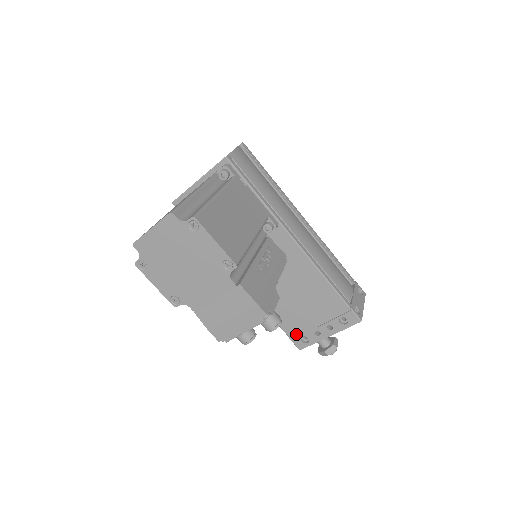
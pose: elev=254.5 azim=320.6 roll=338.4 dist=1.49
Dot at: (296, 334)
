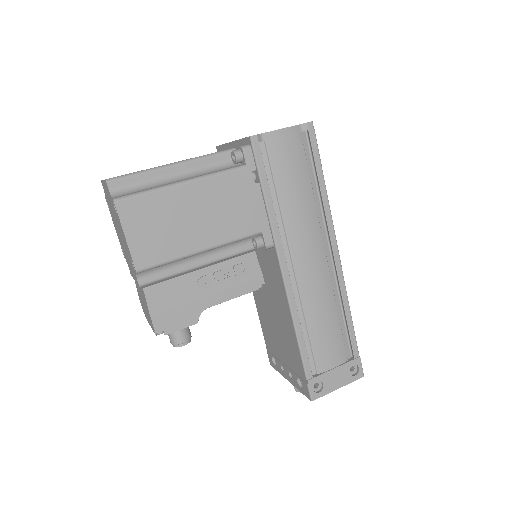
Dot at: (270, 350)
